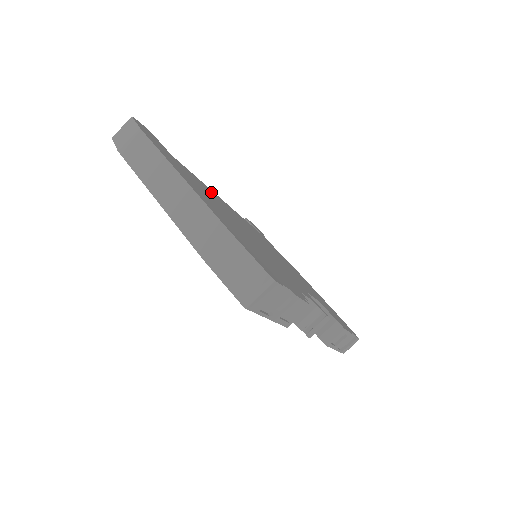
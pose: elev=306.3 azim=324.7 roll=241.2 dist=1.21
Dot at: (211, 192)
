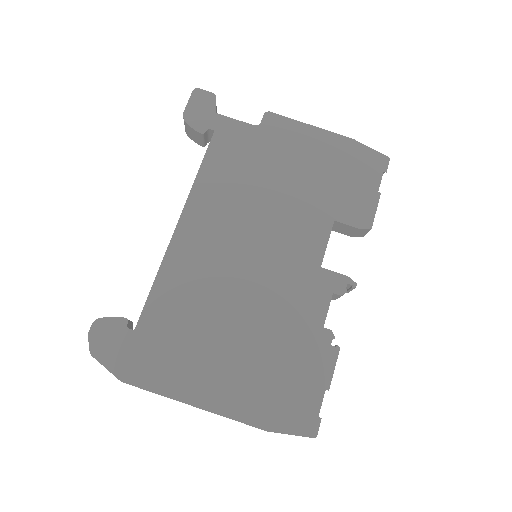
Dot at: (178, 274)
